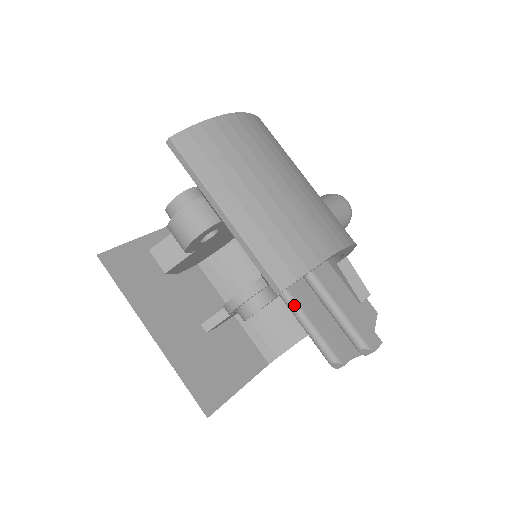
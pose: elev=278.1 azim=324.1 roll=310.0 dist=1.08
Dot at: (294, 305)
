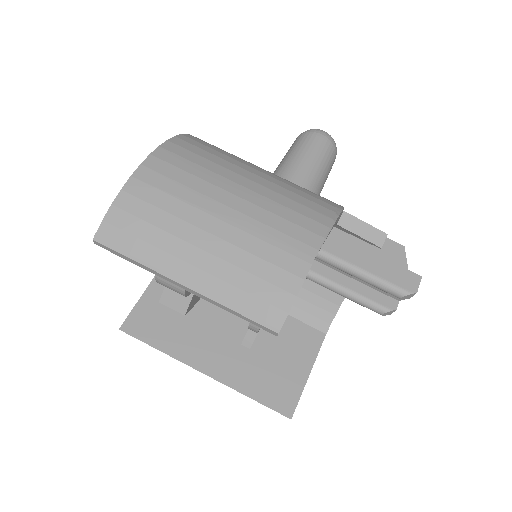
Dot at: (318, 279)
